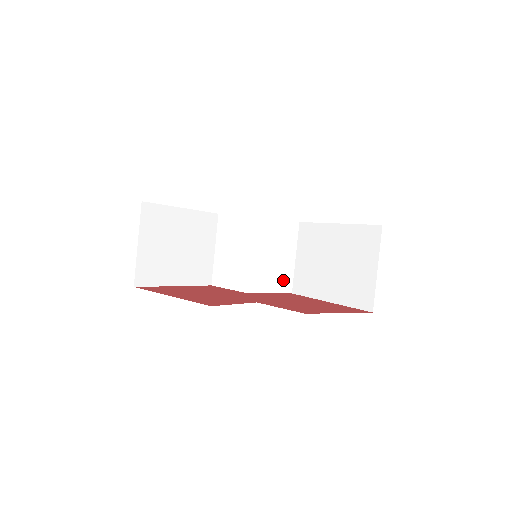
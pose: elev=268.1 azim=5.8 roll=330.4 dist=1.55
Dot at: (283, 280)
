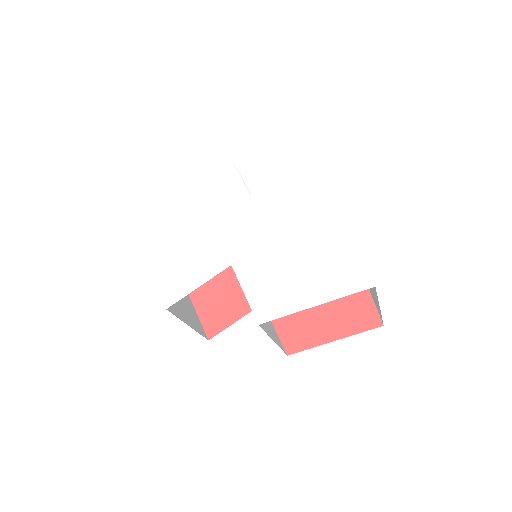
Dot at: occluded
